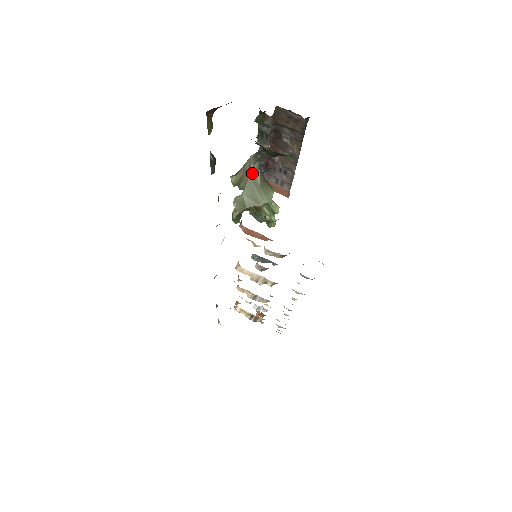
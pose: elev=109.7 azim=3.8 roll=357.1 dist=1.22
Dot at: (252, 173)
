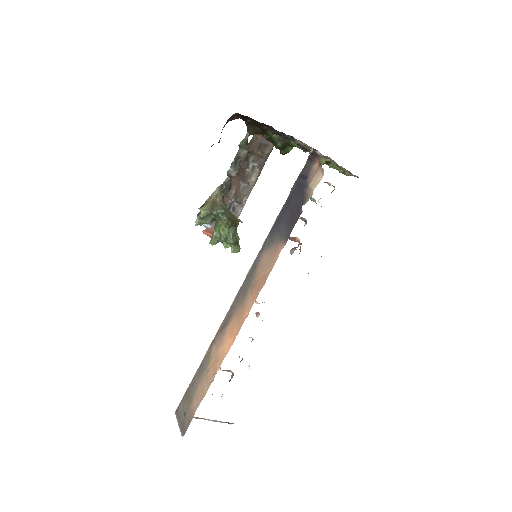
Dot at: (220, 201)
